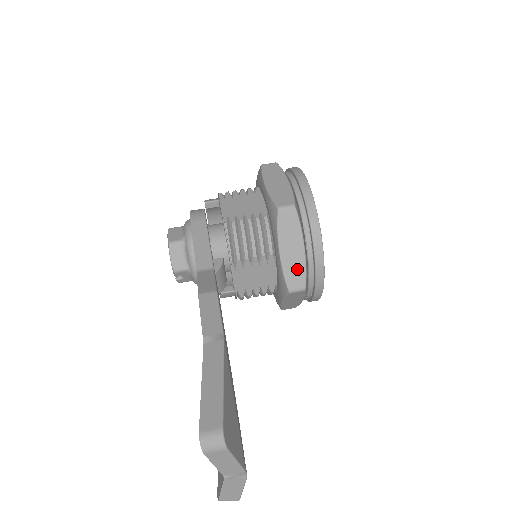
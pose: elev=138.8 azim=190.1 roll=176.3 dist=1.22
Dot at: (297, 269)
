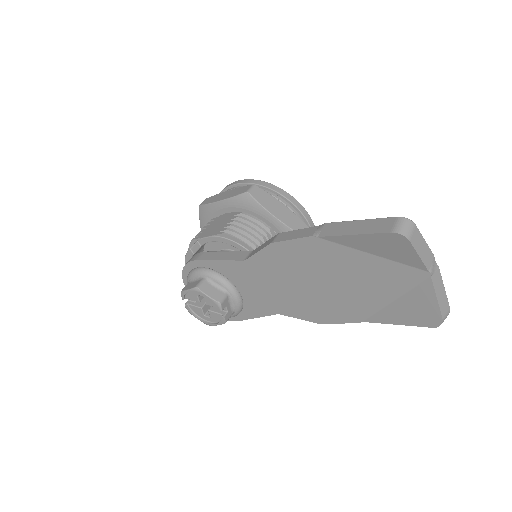
Dot at: (294, 220)
